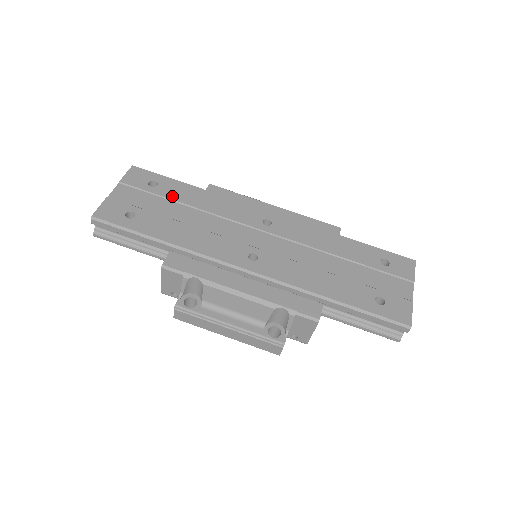
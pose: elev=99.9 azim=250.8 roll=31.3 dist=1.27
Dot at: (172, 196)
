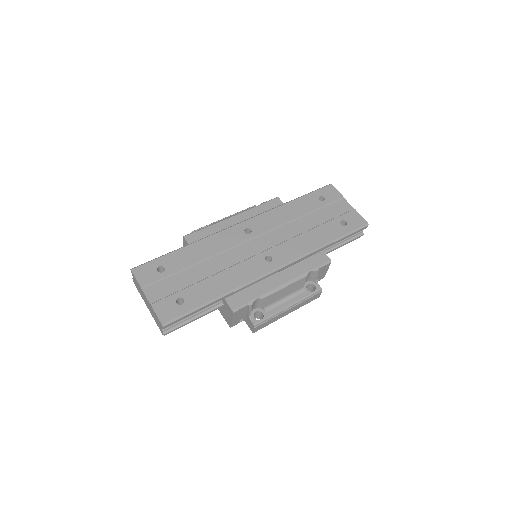
Dot at: (182, 266)
